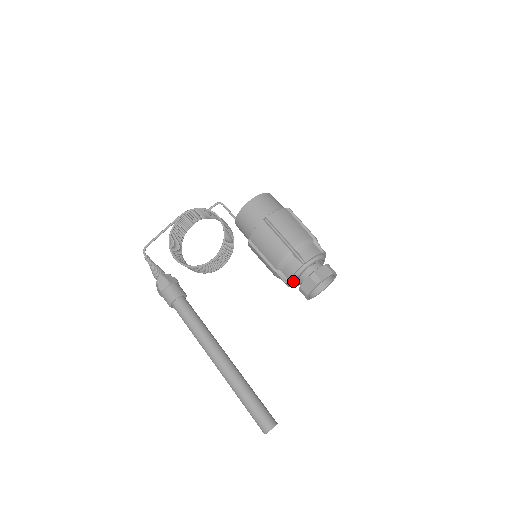
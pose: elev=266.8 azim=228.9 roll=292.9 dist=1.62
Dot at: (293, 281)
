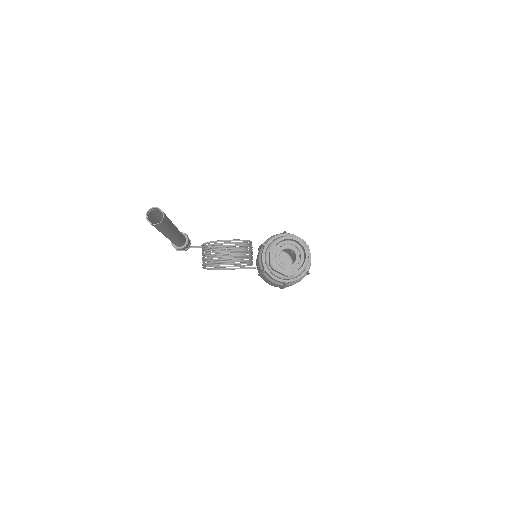
Dot at: (269, 246)
